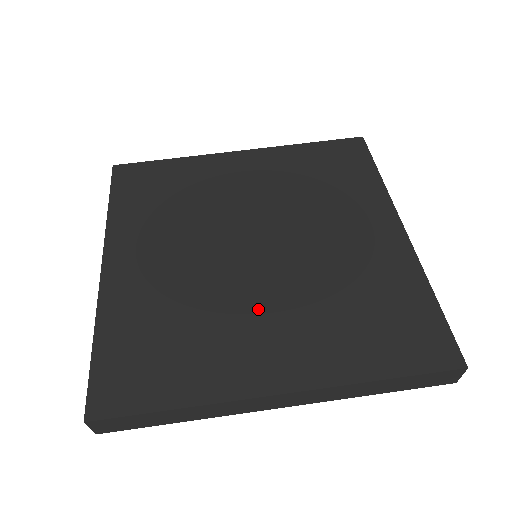
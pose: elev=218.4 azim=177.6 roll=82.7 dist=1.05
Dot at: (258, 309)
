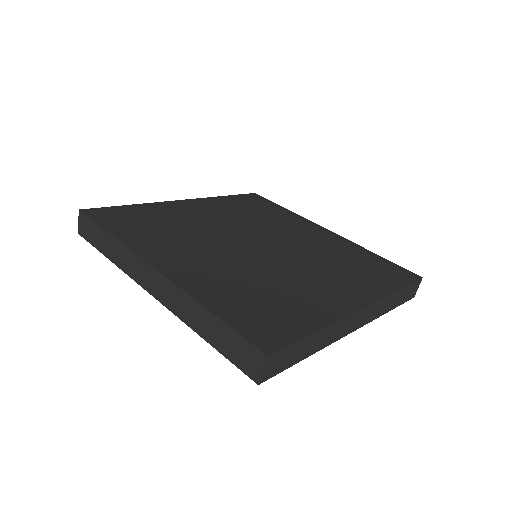
Dot at: (211, 252)
